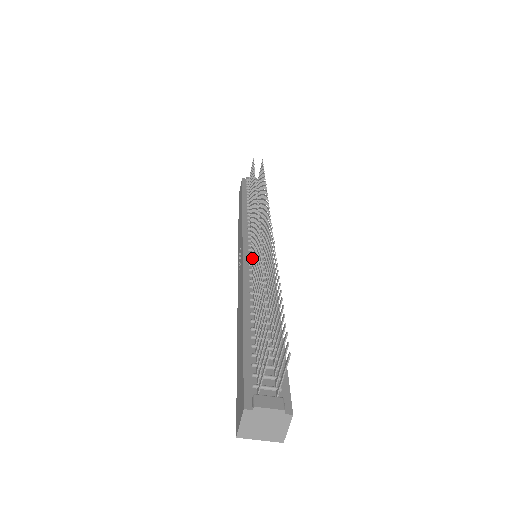
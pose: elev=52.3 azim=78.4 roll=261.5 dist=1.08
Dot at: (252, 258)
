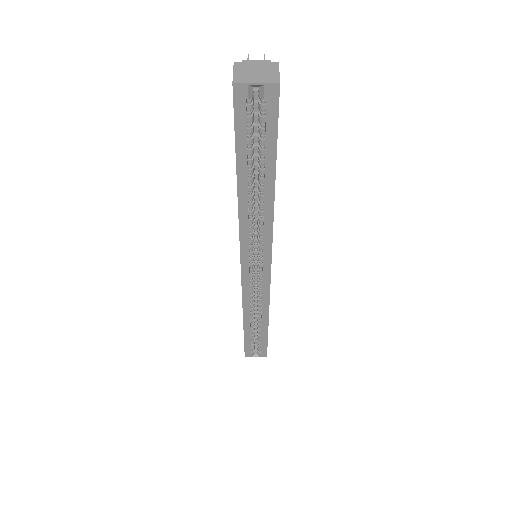
Dot at: occluded
